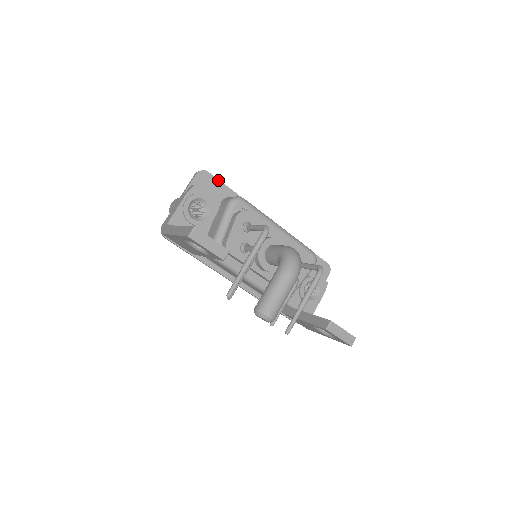
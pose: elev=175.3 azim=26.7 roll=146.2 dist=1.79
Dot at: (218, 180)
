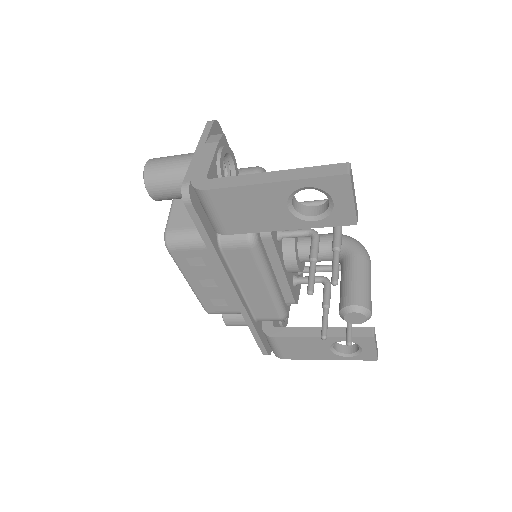
Dot at: occluded
